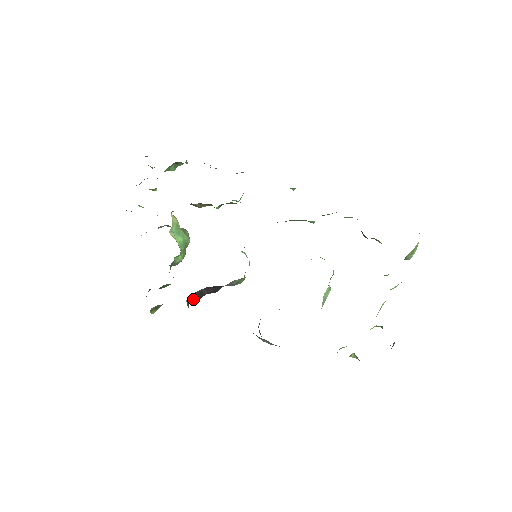
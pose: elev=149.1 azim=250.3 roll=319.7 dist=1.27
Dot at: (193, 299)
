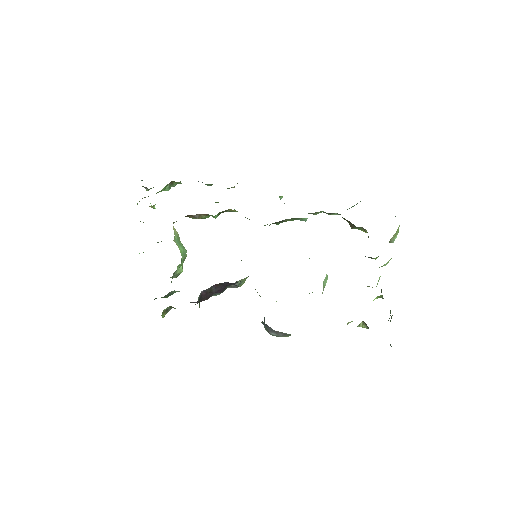
Dot at: (202, 298)
